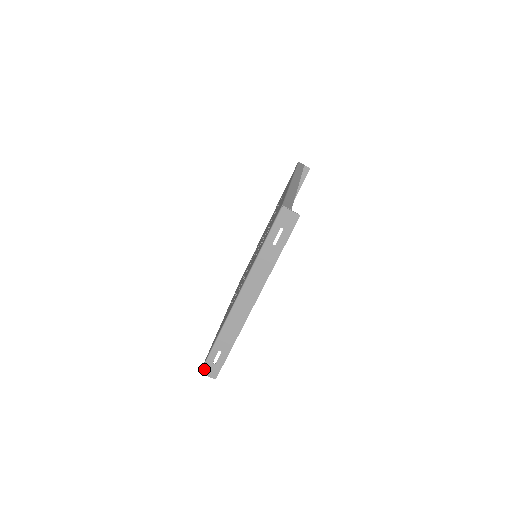
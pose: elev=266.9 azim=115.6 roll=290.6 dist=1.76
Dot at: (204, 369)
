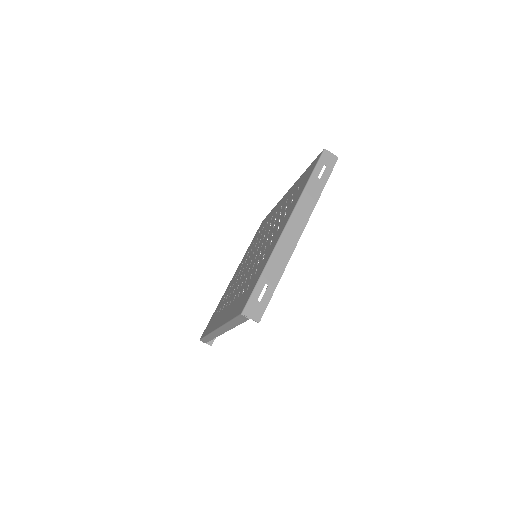
Dot at: (247, 309)
